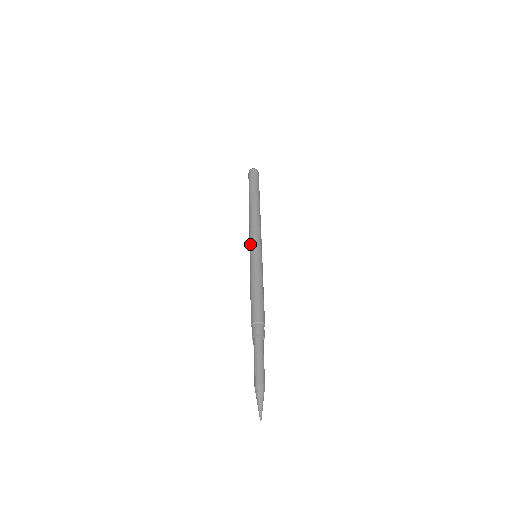
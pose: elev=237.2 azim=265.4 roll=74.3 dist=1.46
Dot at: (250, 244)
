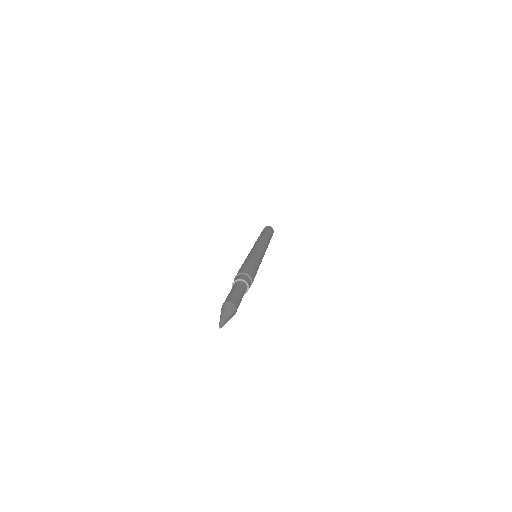
Dot at: (257, 245)
